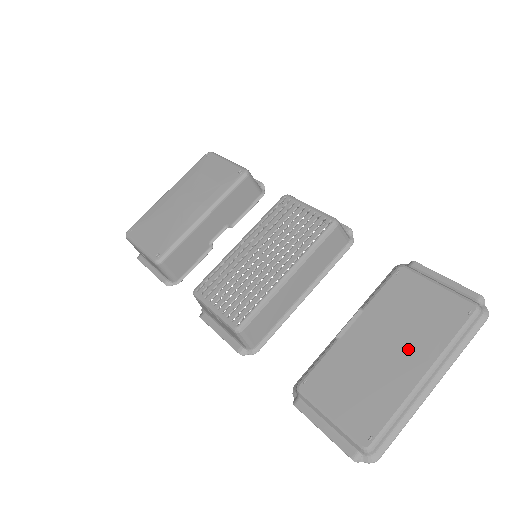
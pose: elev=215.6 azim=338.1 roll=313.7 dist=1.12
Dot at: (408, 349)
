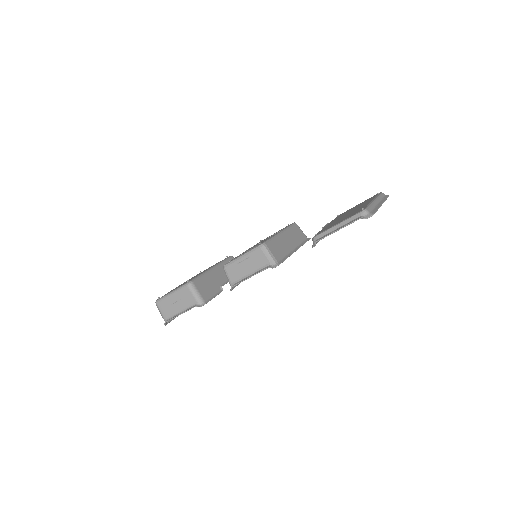
Dot at: (360, 206)
